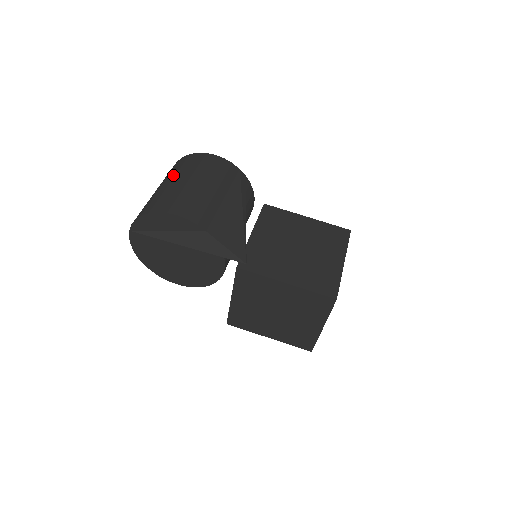
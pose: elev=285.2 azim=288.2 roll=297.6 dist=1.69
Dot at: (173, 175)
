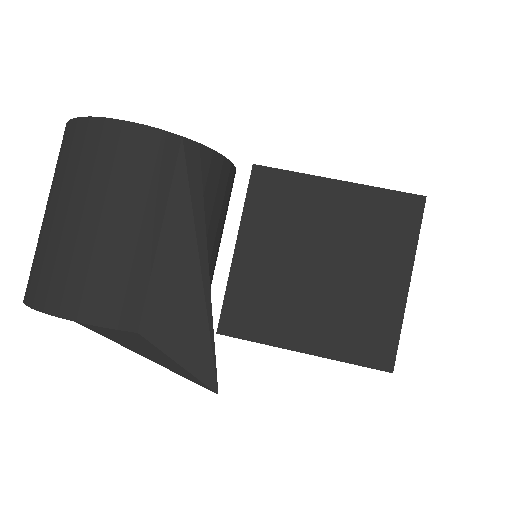
Dot at: (57, 189)
